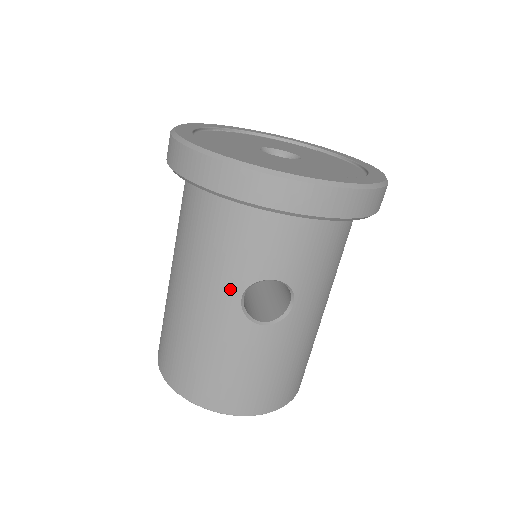
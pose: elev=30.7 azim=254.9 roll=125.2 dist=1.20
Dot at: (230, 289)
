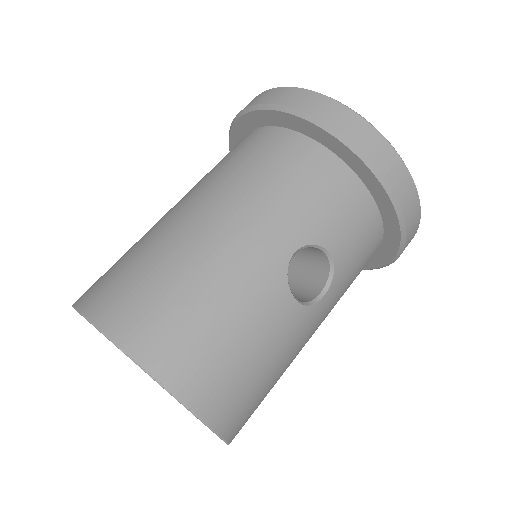
Dot at: (288, 237)
